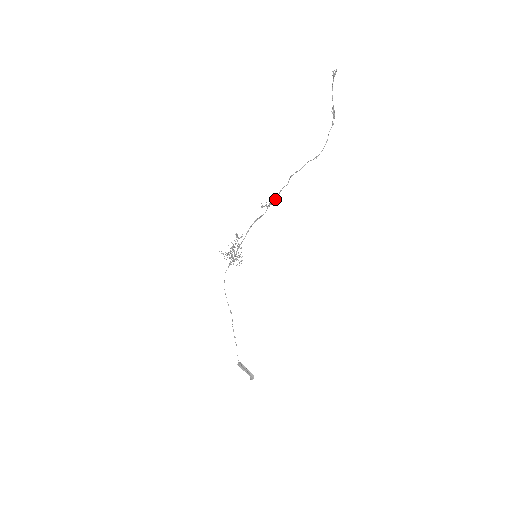
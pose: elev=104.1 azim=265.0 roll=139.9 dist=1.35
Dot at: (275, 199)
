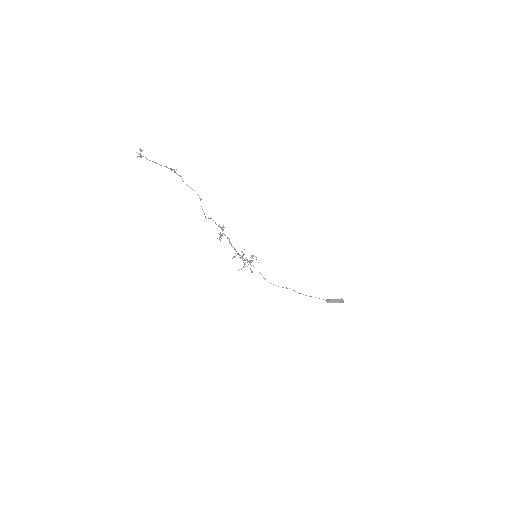
Dot at: (220, 227)
